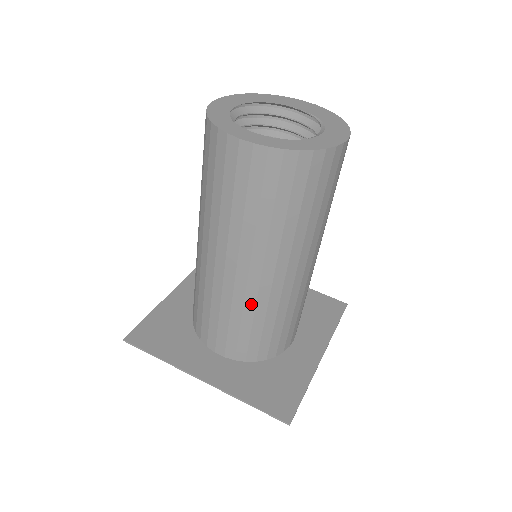
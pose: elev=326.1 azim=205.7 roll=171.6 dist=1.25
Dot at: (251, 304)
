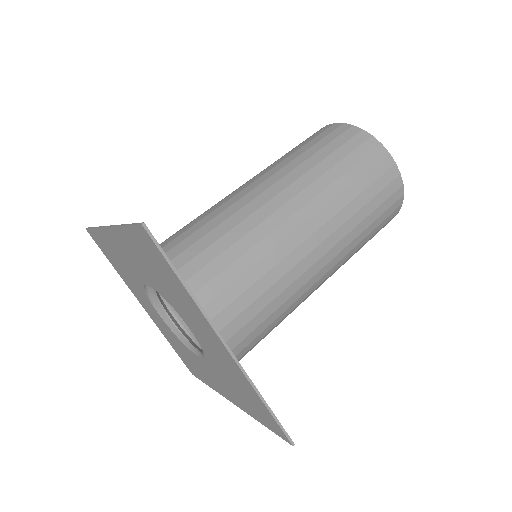
Dot at: (293, 289)
